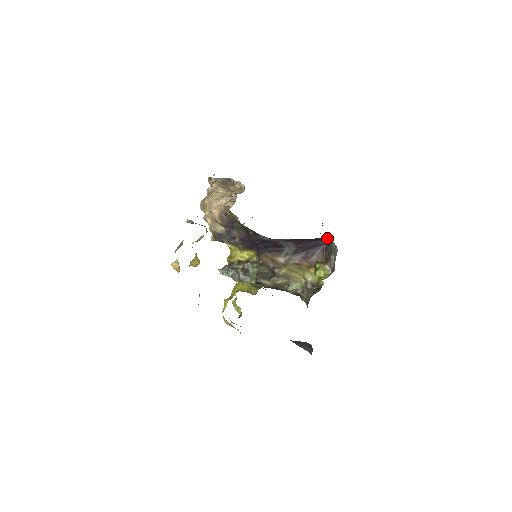
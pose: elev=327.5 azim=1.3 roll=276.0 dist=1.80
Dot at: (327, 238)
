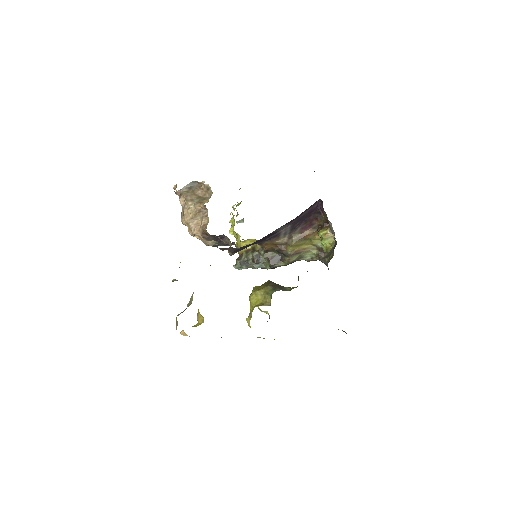
Dot at: occluded
